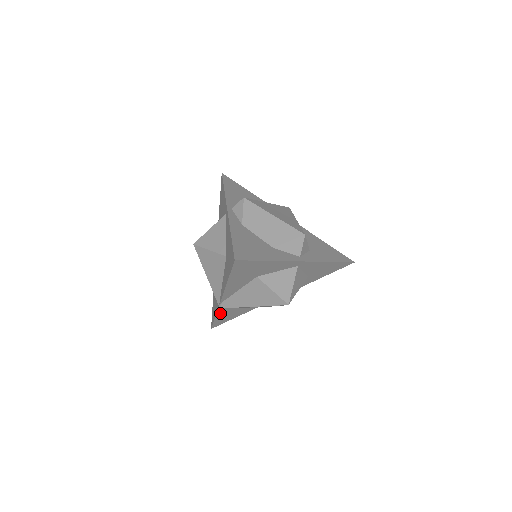
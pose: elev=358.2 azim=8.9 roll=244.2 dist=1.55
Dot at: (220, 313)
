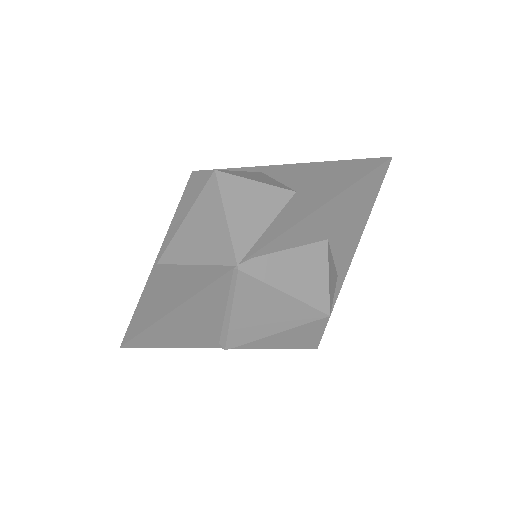
Dot at: (199, 297)
